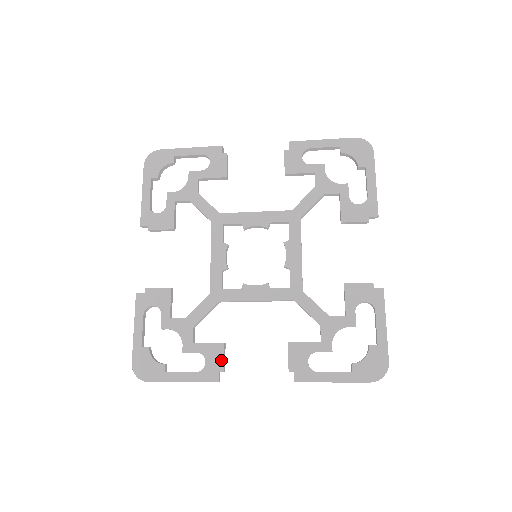
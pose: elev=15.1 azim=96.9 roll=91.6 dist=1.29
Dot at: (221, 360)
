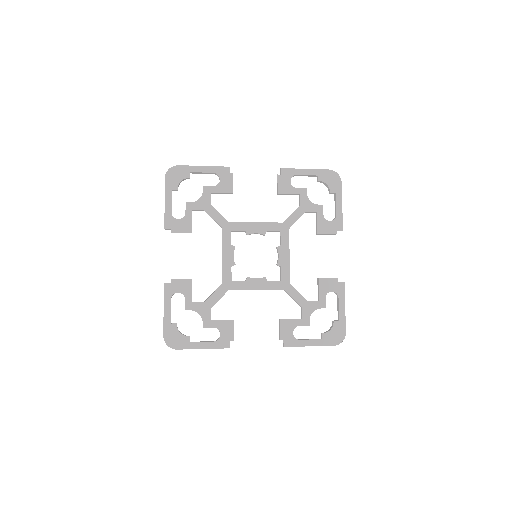
Dot at: (232, 333)
